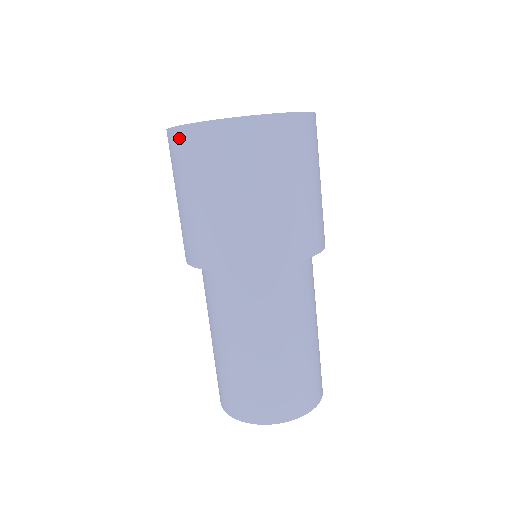
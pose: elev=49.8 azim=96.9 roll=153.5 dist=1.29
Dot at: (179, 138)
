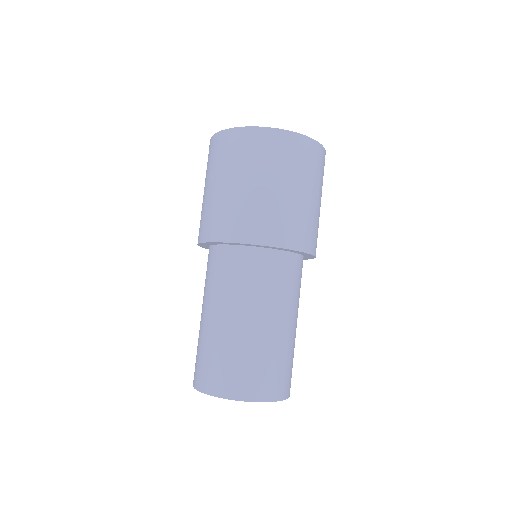
Dot at: (233, 136)
